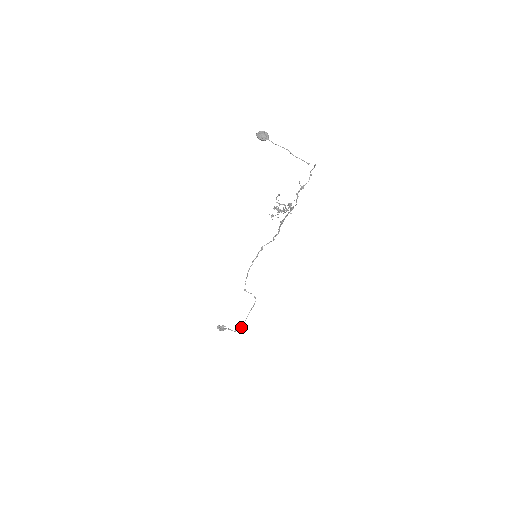
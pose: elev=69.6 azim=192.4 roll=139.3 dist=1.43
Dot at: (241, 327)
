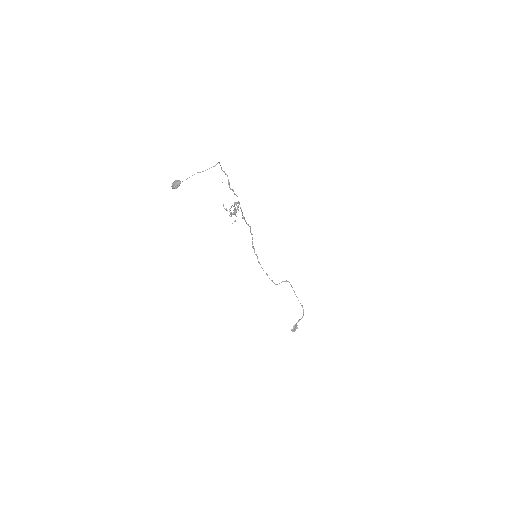
Dot at: occluded
